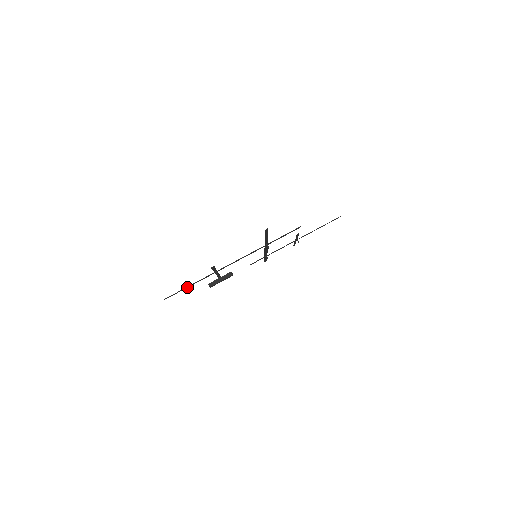
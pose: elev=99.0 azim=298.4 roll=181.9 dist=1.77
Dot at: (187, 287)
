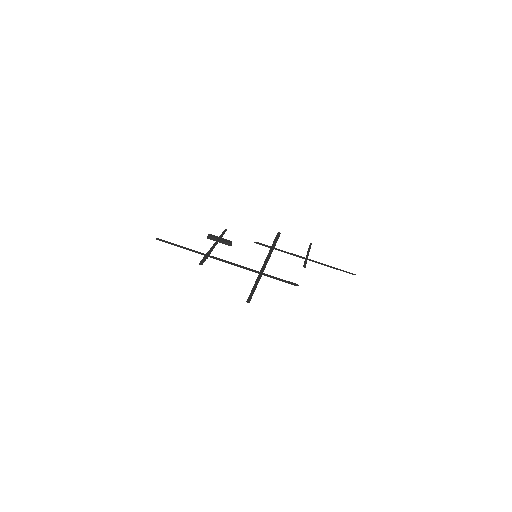
Dot at: (179, 245)
